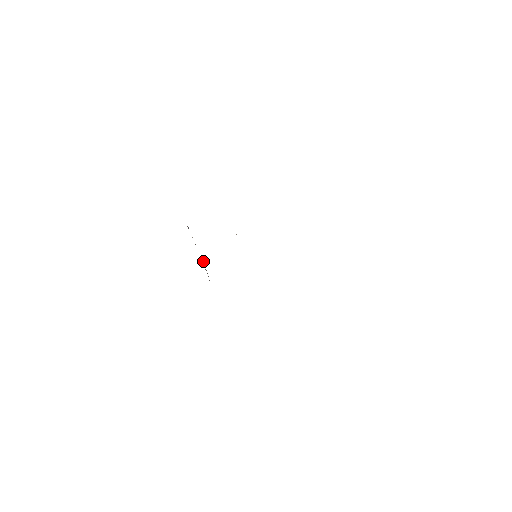
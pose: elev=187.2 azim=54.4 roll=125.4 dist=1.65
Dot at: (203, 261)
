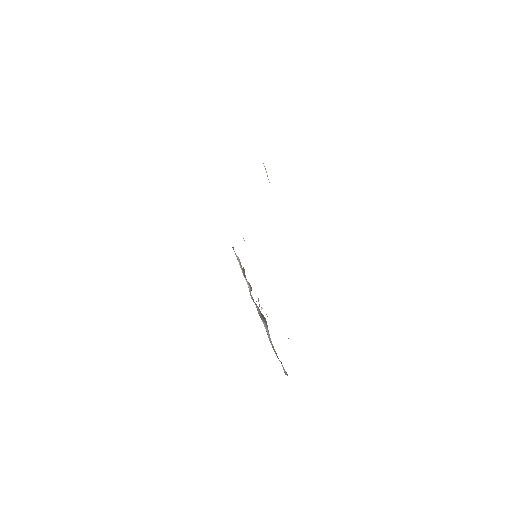
Dot at: (262, 308)
